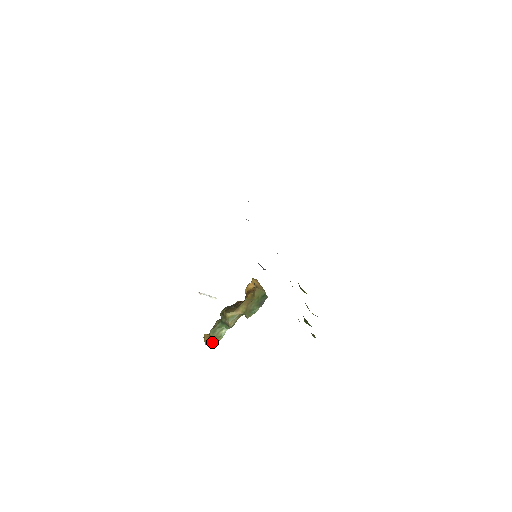
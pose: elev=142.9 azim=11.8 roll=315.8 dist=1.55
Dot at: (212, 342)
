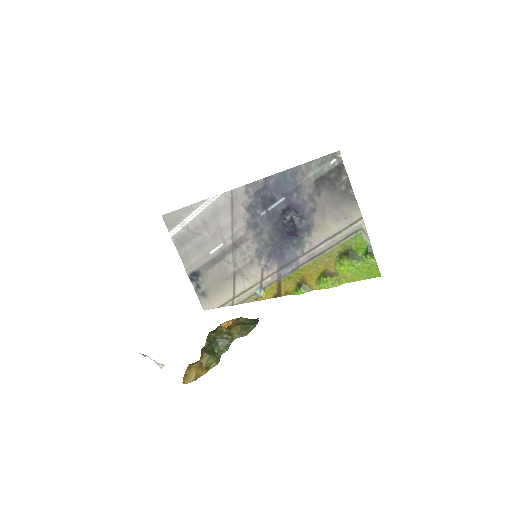
Dot at: (205, 370)
